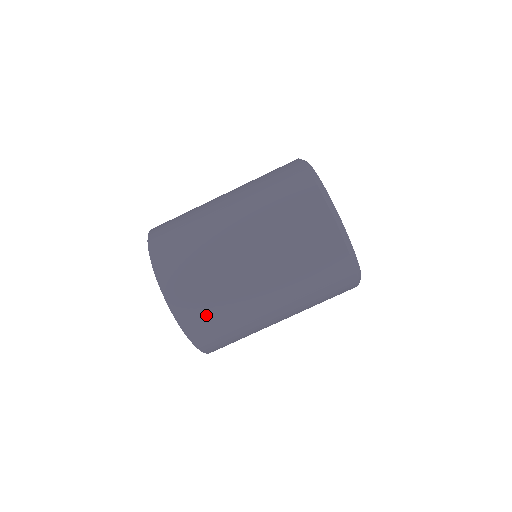
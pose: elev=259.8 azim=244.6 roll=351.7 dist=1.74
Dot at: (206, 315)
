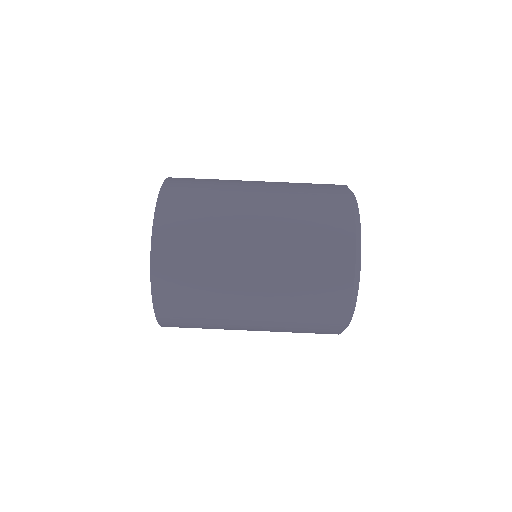
Dot at: (183, 250)
